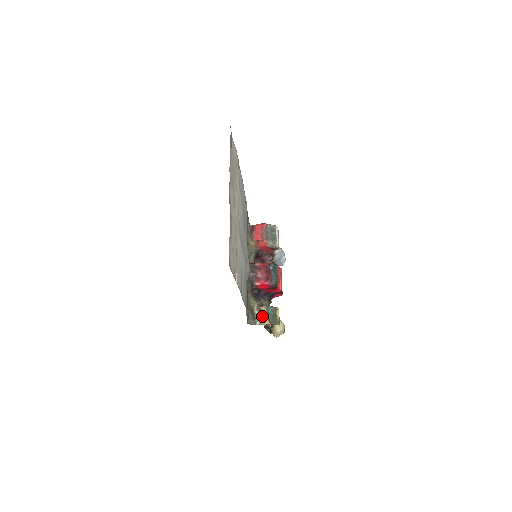
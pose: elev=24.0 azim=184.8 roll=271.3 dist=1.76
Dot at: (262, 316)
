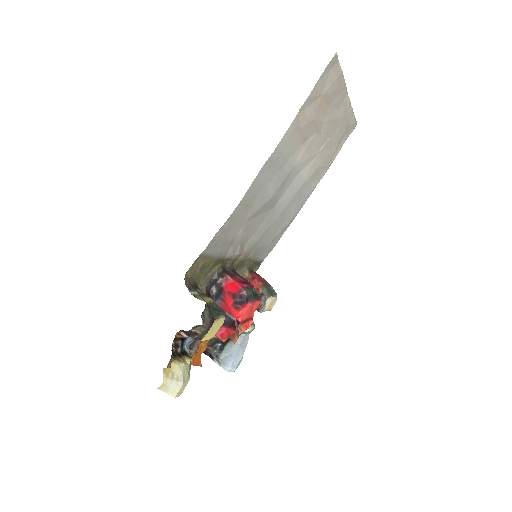
Dot at: (204, 296)
